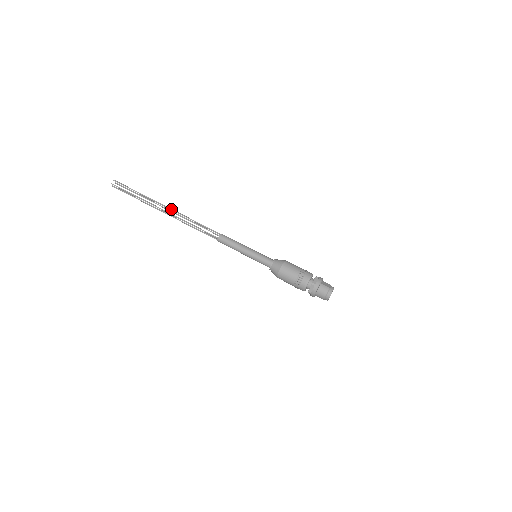
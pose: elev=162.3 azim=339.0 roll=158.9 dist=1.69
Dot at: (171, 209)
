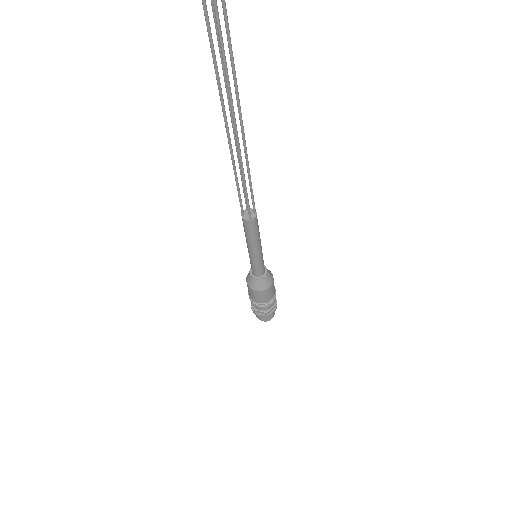
Dot at: (236, 136)
